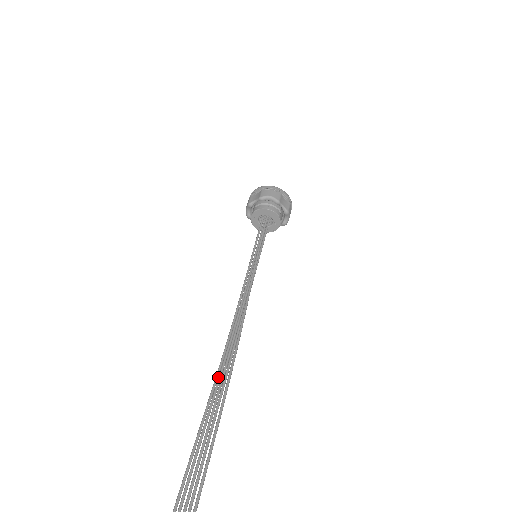
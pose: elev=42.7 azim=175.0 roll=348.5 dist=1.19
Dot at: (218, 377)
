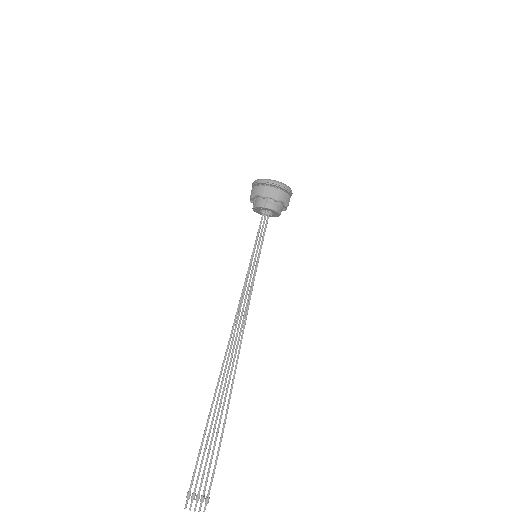
Dot at: (224, 373)
